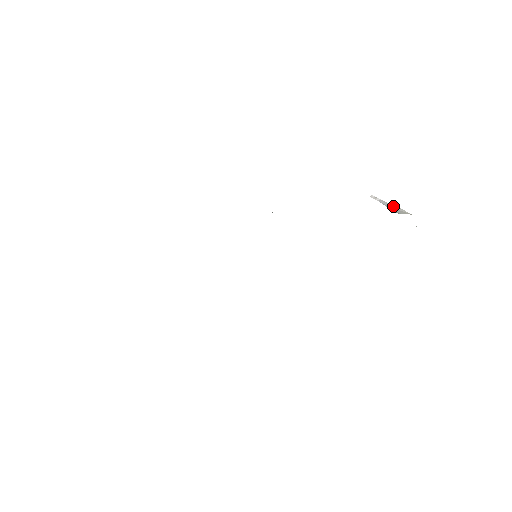
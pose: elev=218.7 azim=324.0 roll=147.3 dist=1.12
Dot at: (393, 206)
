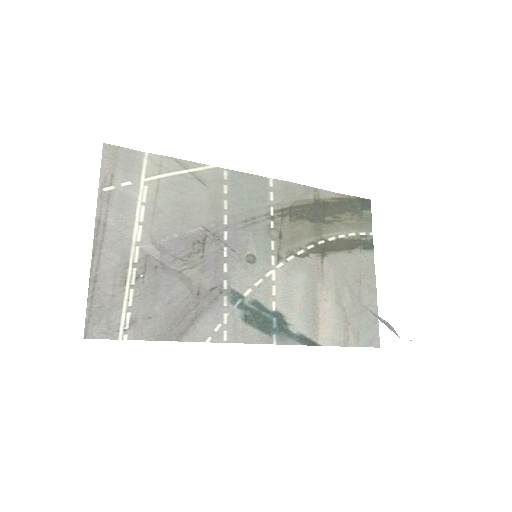
Dot at: (383, 322)
